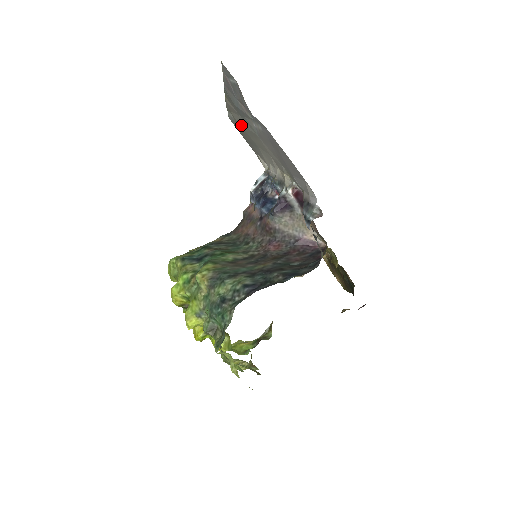
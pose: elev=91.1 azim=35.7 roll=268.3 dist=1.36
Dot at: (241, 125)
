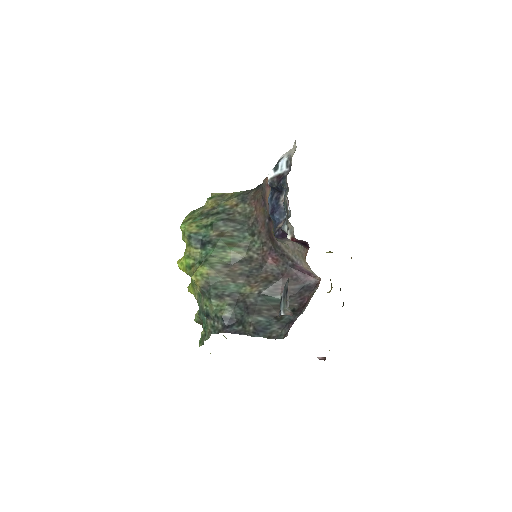
Dot at: occluded
